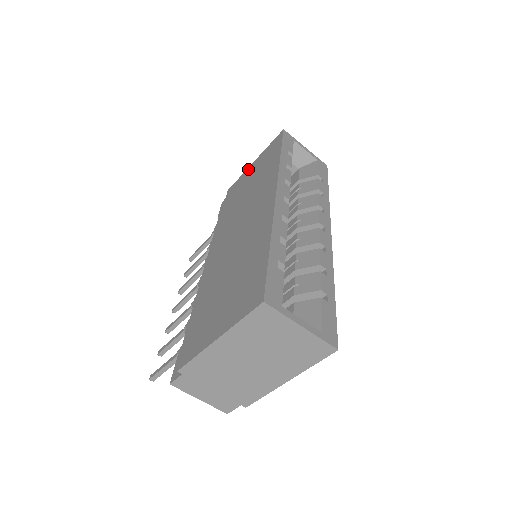
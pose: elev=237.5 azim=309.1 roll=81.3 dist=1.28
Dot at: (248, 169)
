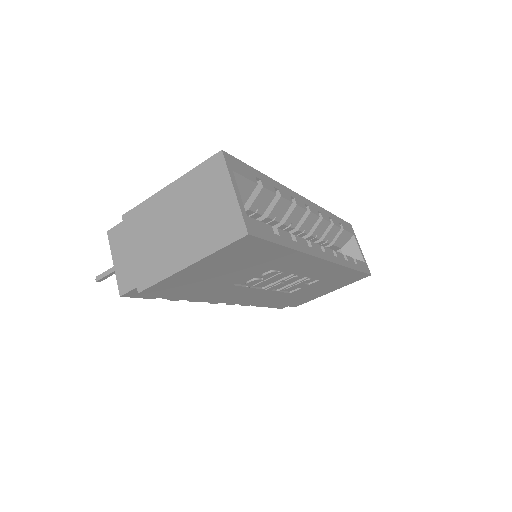
Dot at: occluded
